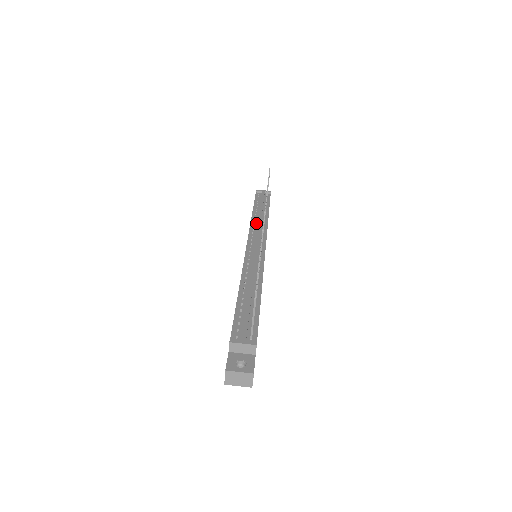
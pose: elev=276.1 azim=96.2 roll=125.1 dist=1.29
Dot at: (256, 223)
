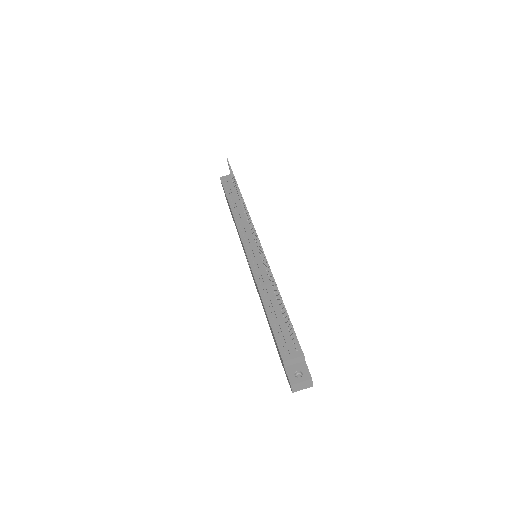
Dot at: (240, 221)
